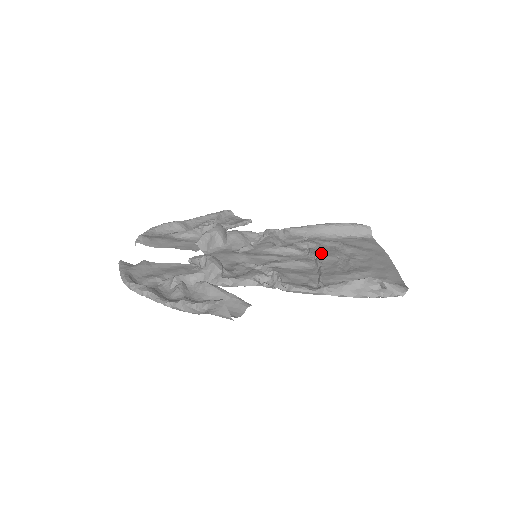
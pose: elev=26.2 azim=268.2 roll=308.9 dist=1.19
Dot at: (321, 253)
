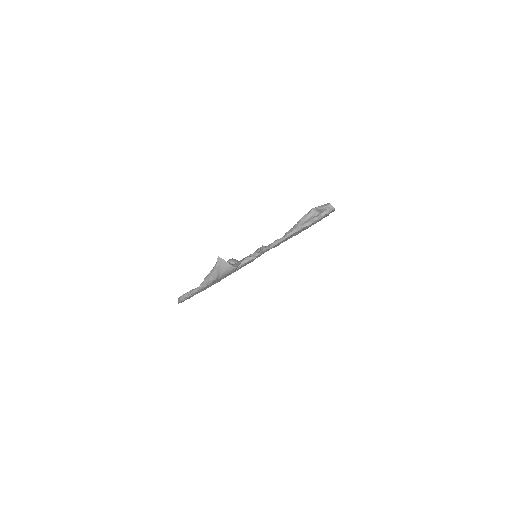
Dot at: occluded
